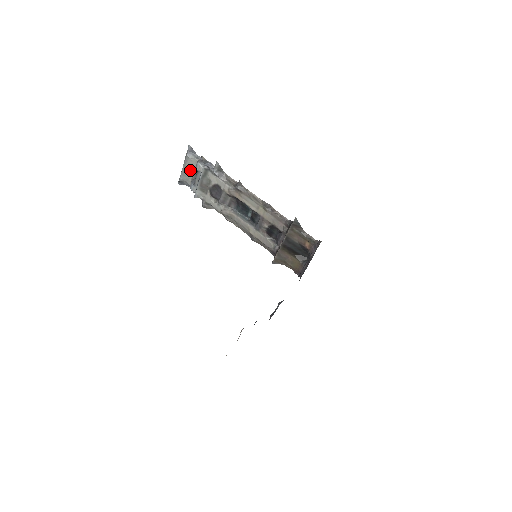
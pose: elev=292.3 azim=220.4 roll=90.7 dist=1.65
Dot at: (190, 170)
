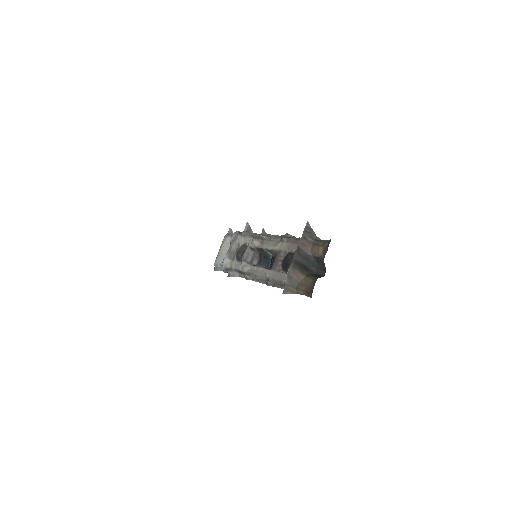
Dot at: (226, 250)
